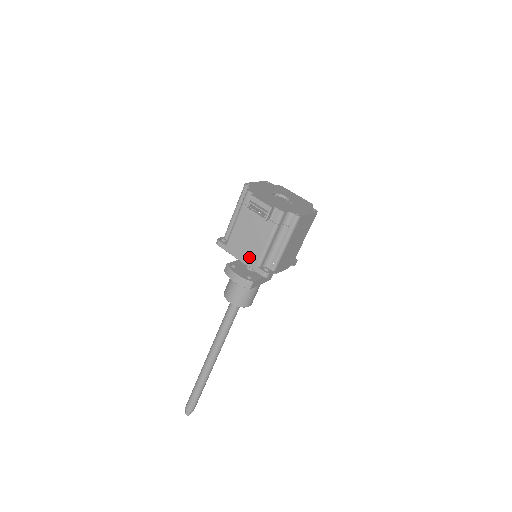
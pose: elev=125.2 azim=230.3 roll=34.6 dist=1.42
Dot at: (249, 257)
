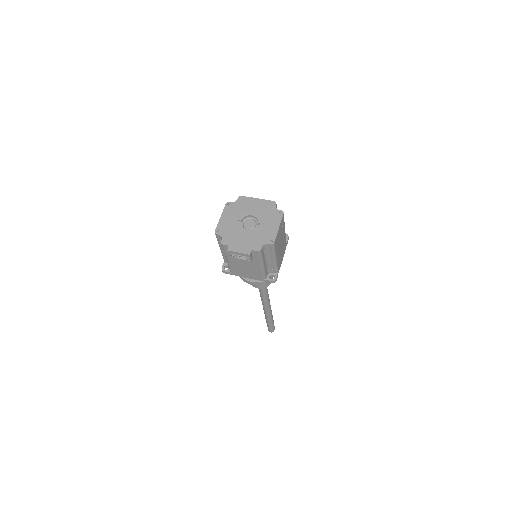
Dot at: (254, 276)
